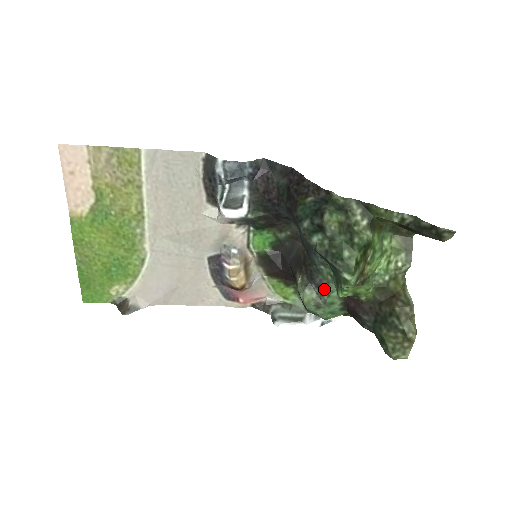
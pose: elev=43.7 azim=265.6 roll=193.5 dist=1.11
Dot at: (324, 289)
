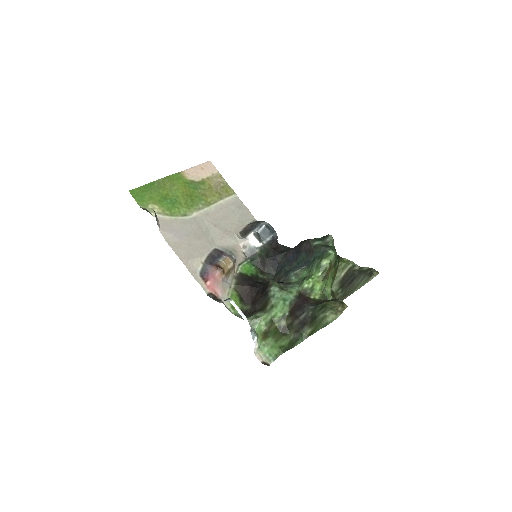
Dot at: (289, 285)
